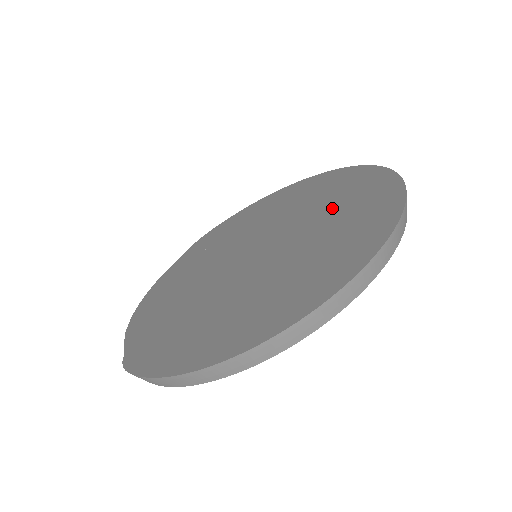
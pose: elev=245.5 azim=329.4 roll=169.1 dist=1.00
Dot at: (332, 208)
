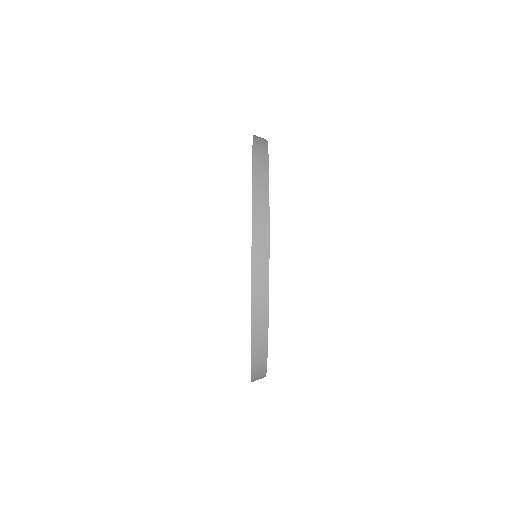
Dot at: occluded
